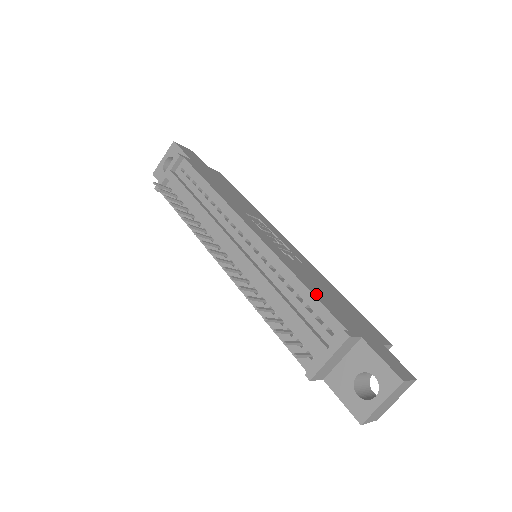
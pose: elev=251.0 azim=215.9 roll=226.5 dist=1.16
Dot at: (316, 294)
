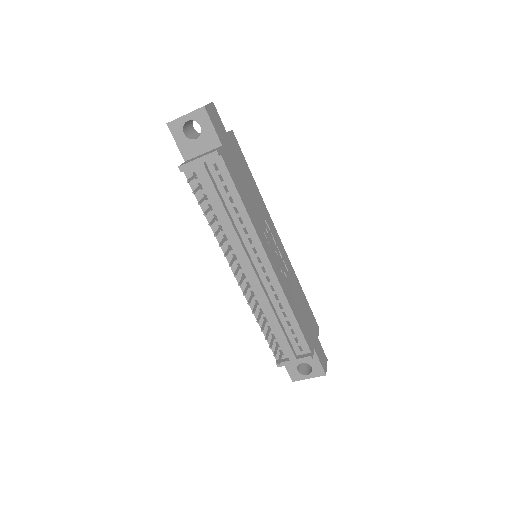
Dot at: (299, 322)
